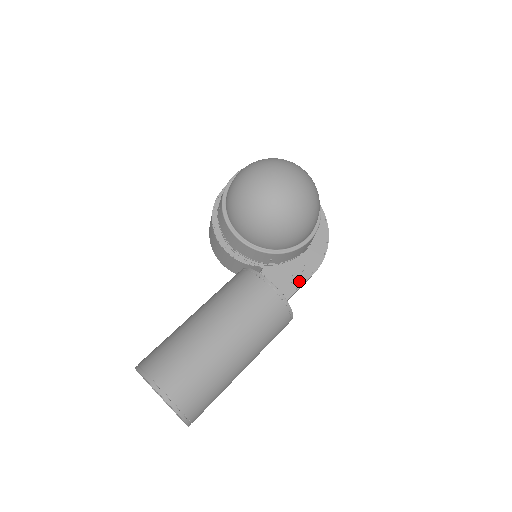
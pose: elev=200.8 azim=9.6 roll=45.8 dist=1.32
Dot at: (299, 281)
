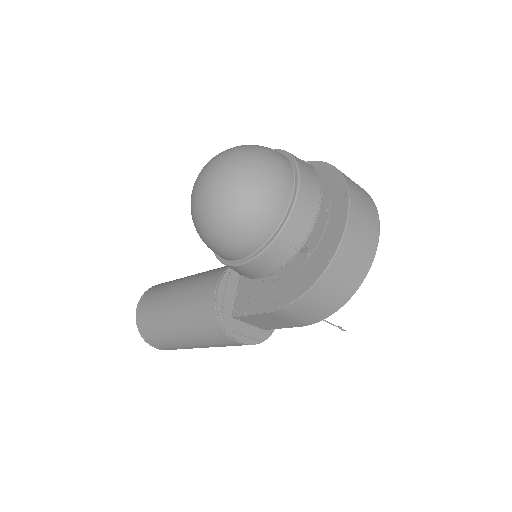
Dot at: (253, 308)
